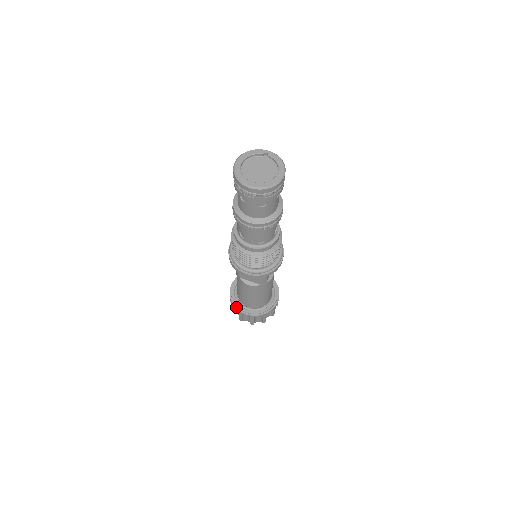
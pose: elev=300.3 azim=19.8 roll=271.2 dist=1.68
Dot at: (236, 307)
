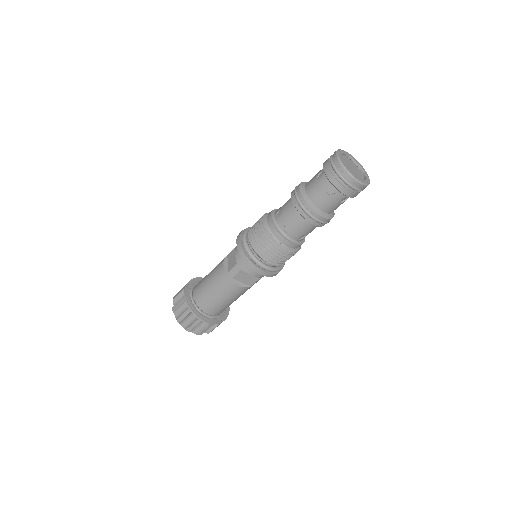
Dot at: (197, 314)
